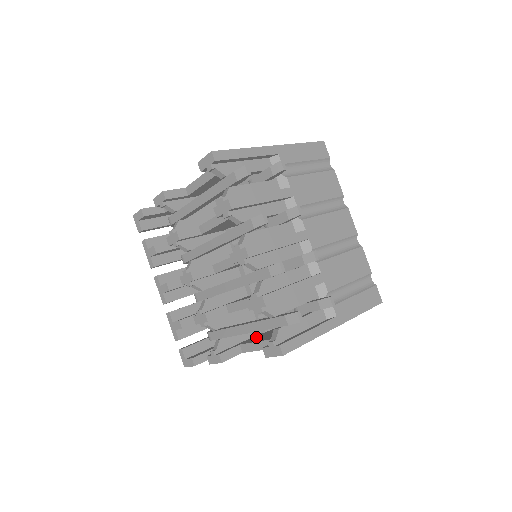
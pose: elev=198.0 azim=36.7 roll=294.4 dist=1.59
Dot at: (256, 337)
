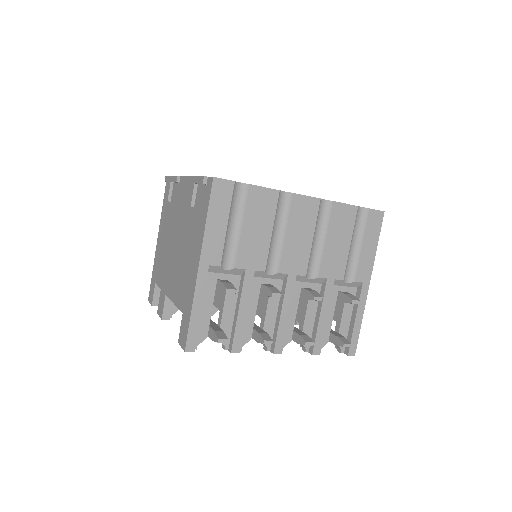
Dot at: occluded
